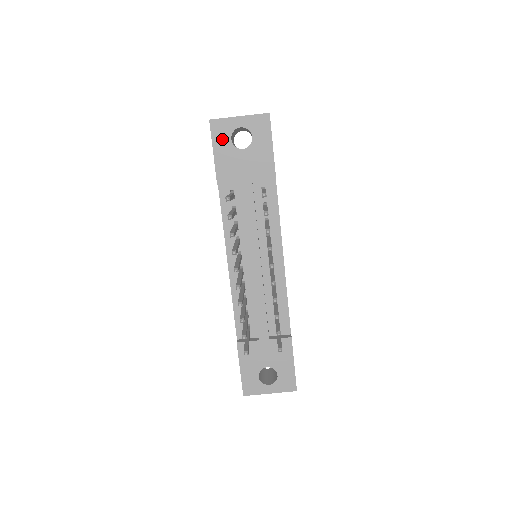
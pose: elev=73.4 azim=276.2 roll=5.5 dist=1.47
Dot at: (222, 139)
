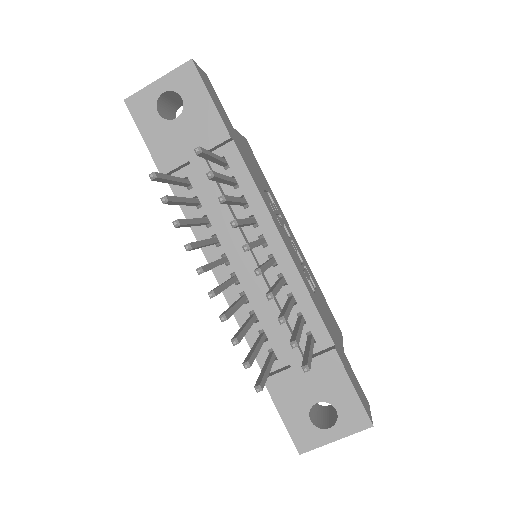
Dot at: (147, 117)
